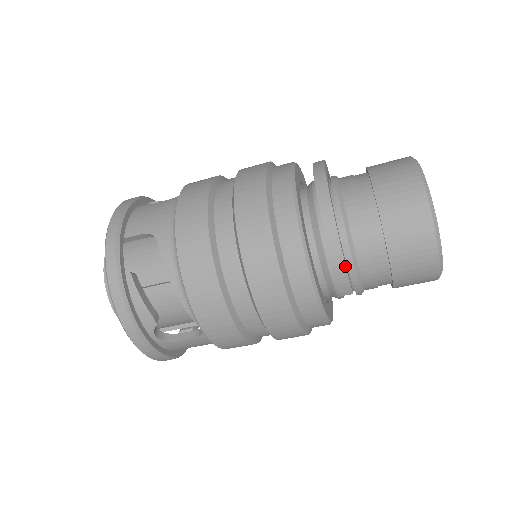
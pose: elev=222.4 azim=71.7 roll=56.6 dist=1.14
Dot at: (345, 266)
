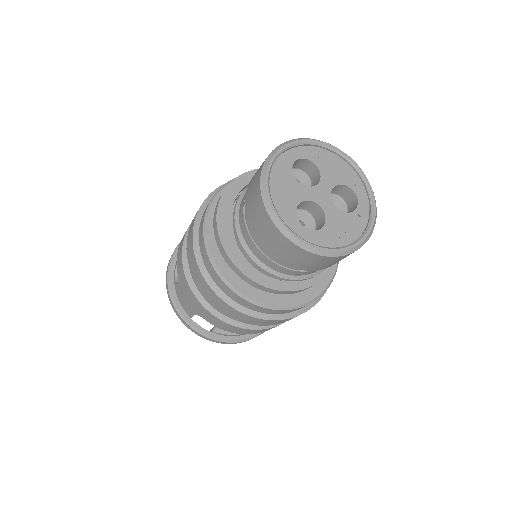
Dot at: (300, 290)
